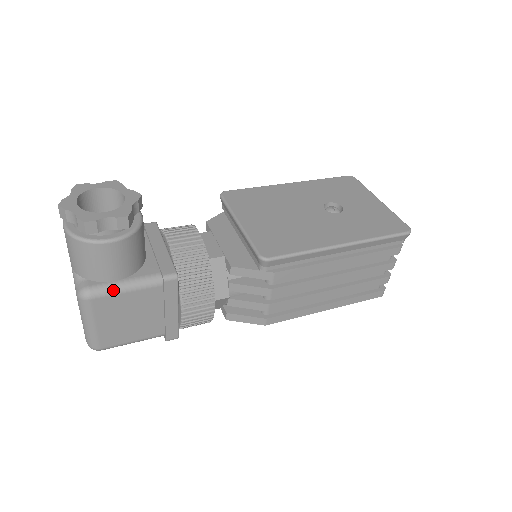
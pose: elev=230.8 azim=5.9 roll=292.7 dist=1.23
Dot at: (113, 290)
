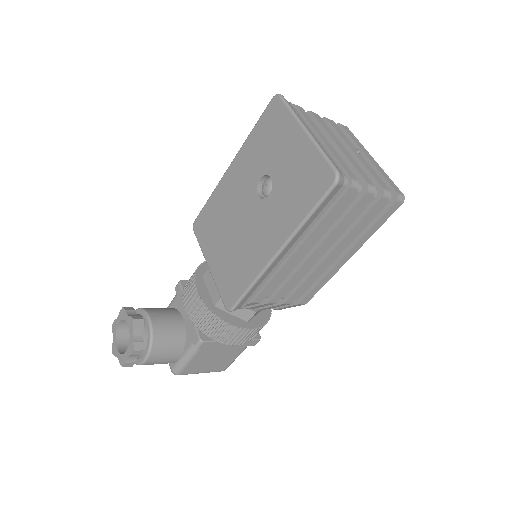
Dot at: (183, 365)
